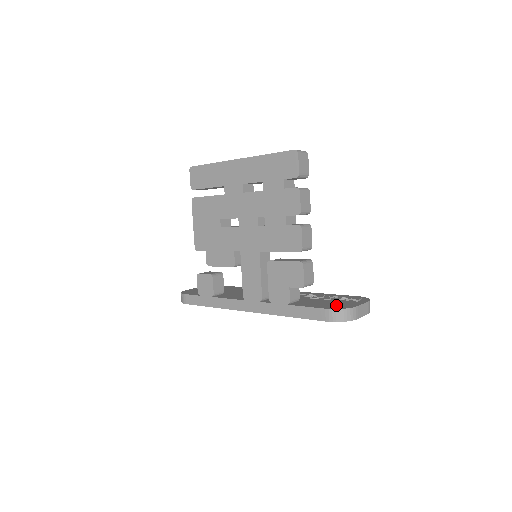
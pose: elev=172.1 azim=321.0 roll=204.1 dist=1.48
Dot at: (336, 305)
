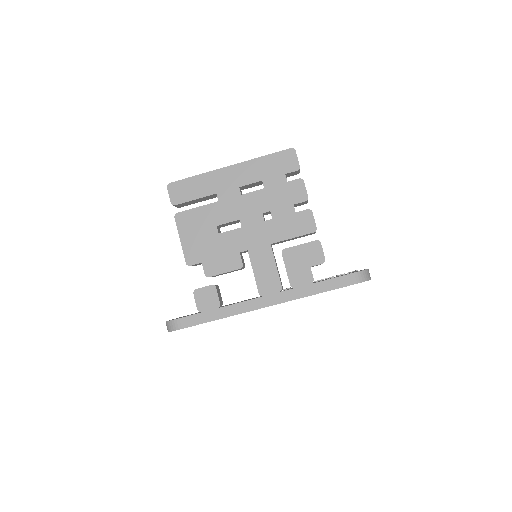
Dot at: occluded
